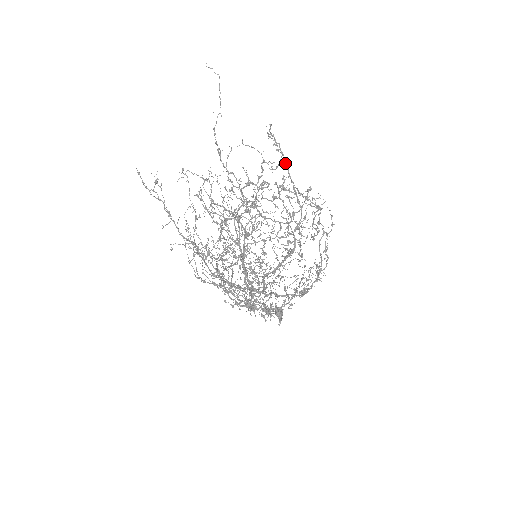
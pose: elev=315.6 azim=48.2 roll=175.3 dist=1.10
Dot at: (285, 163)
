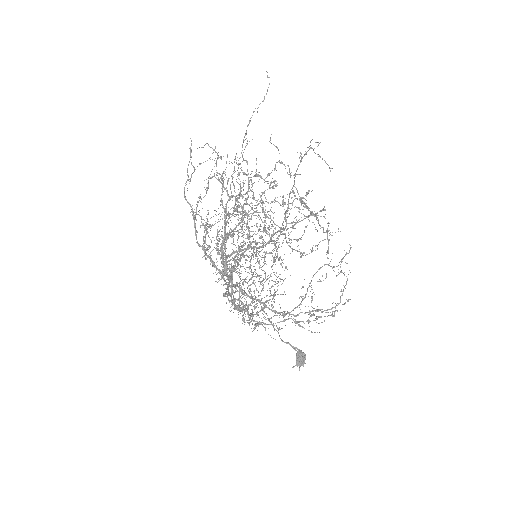
Dot at: (297, 169)
